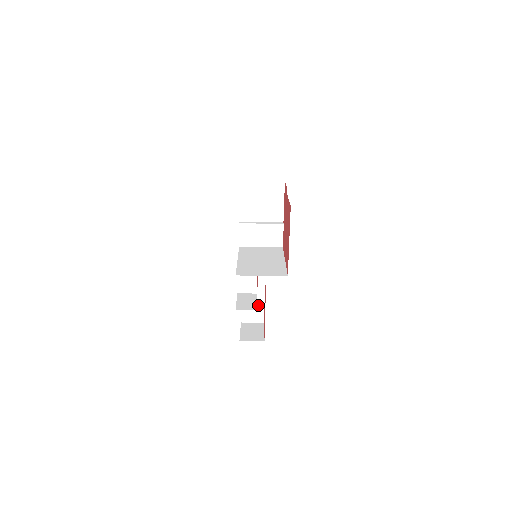
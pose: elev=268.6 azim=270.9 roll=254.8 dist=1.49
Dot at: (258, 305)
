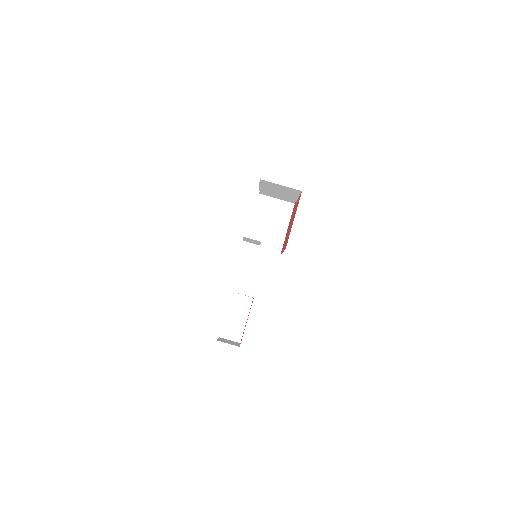
Dot at: (240, 324)
